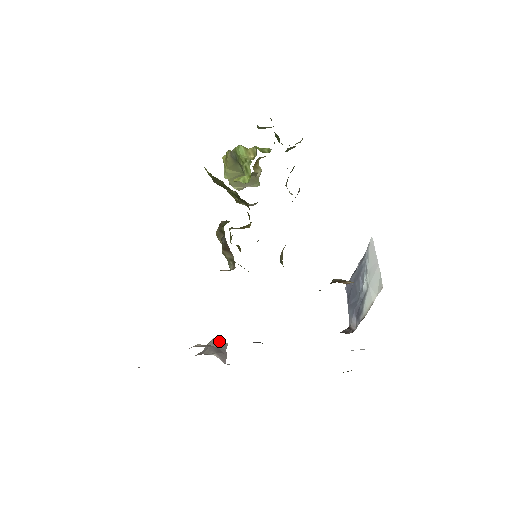
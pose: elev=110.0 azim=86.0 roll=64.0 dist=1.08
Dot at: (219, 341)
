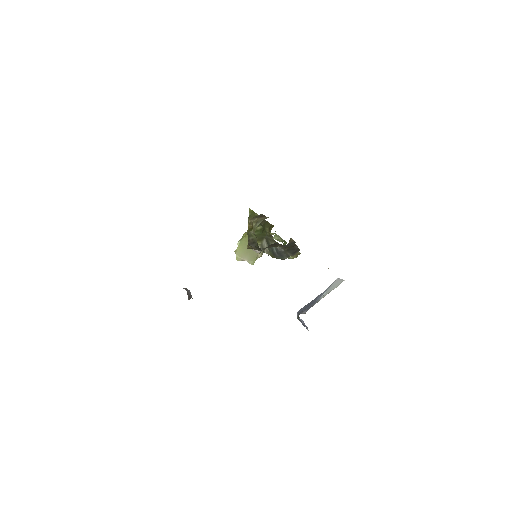
Dot at: (189, 291)
